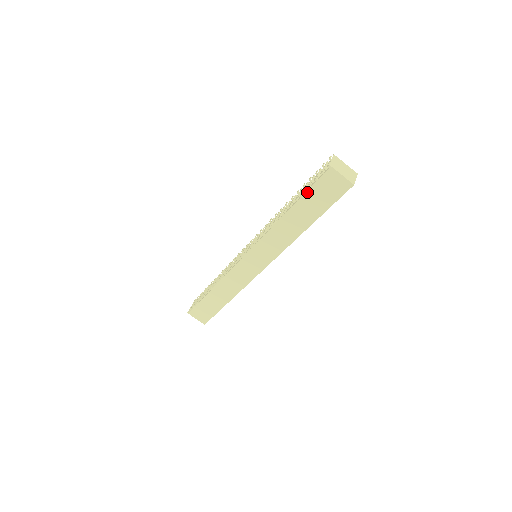
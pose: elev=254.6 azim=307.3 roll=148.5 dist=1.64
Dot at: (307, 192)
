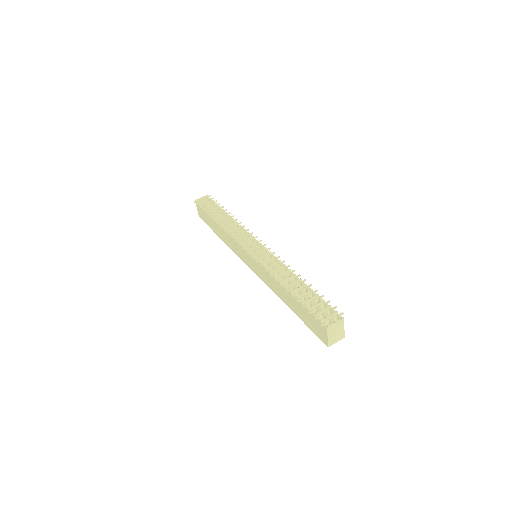
Dot at: (305, 307)
